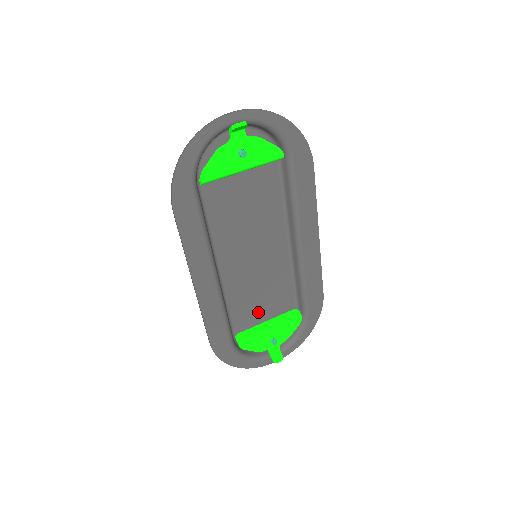
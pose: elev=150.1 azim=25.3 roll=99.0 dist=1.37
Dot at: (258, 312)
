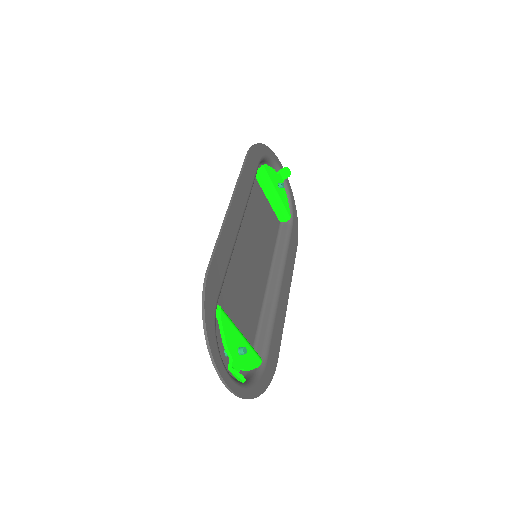
Dot at: (232, 313)
